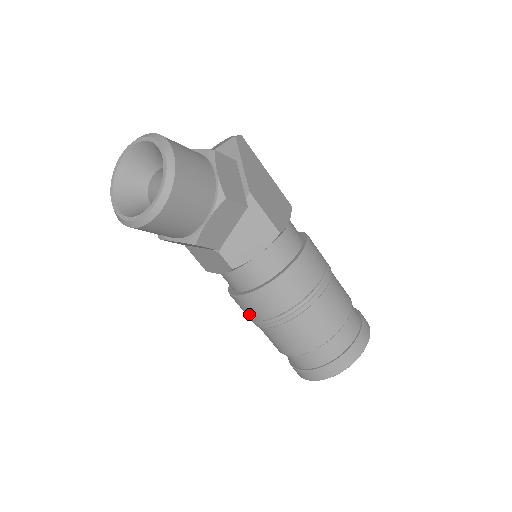
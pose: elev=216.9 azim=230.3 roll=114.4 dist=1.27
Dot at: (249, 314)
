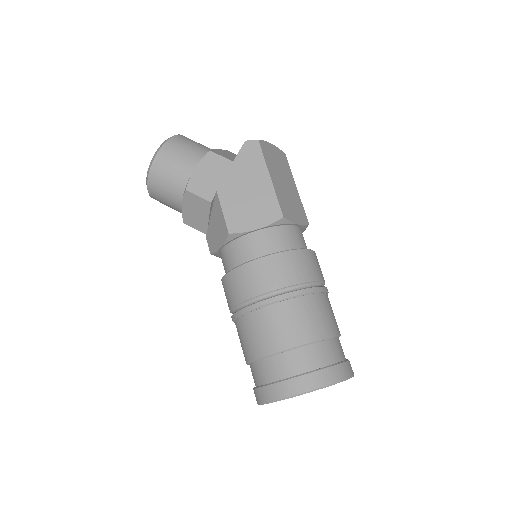
Dot at: occluded
